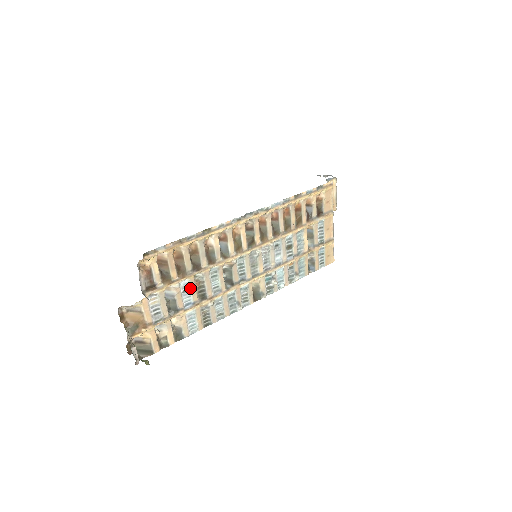
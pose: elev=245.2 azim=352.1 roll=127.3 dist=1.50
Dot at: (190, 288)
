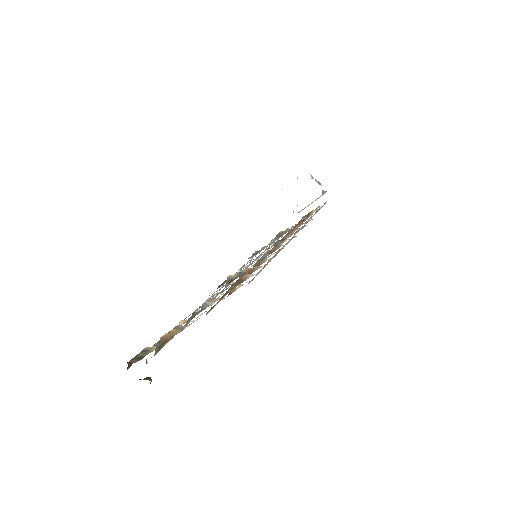
Dot at: (219, 296)
